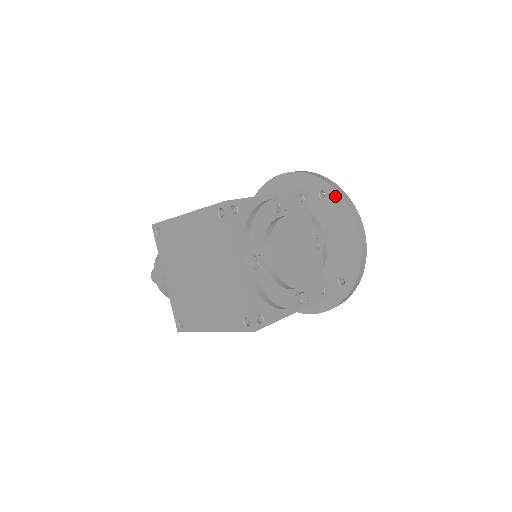
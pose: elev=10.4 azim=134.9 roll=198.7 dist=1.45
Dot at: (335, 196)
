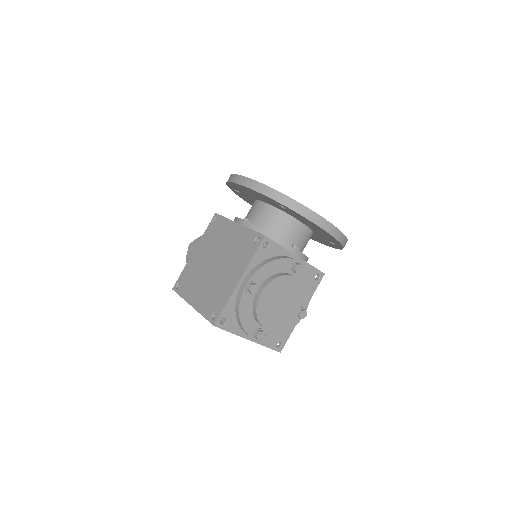
Dot at: occluded
